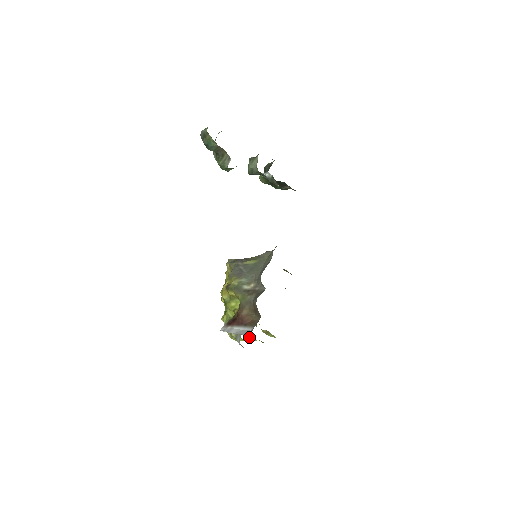
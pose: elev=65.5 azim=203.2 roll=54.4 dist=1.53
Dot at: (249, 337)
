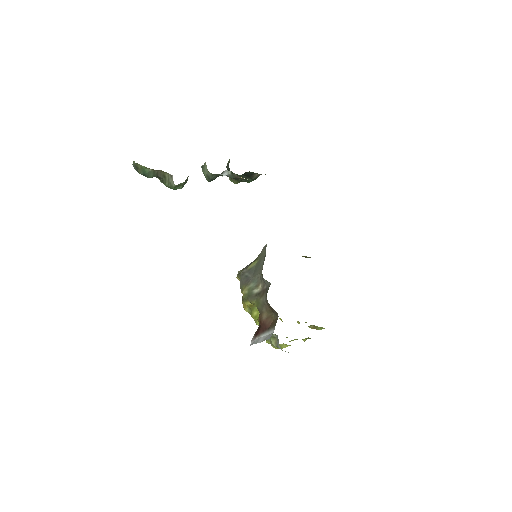
Dot at: occluded
